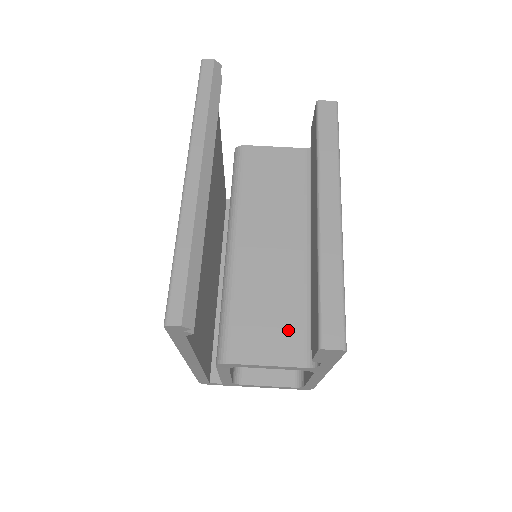
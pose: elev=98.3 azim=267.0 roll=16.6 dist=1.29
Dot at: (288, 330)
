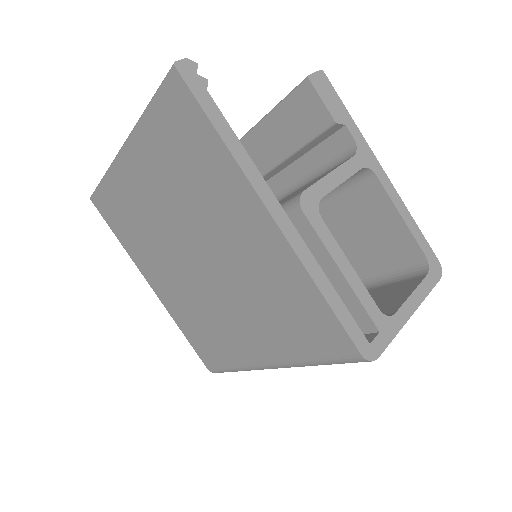
Dot at: (316, 179)
